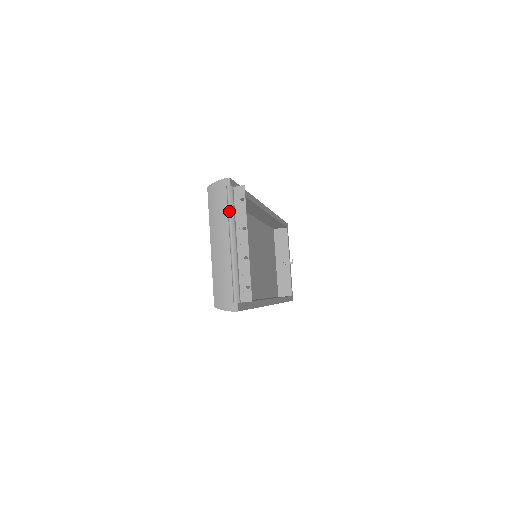
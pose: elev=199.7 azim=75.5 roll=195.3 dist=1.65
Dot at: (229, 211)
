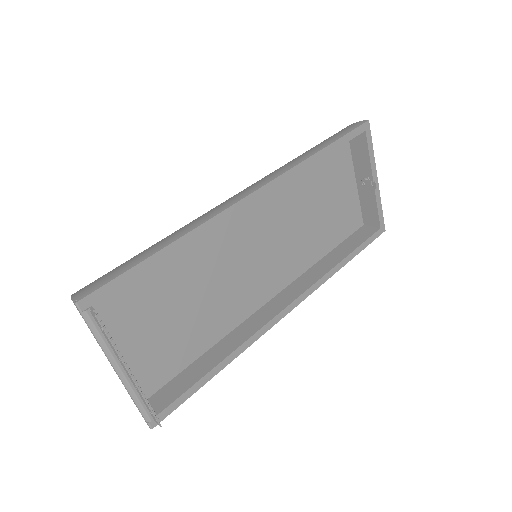
Dot at: occluded
